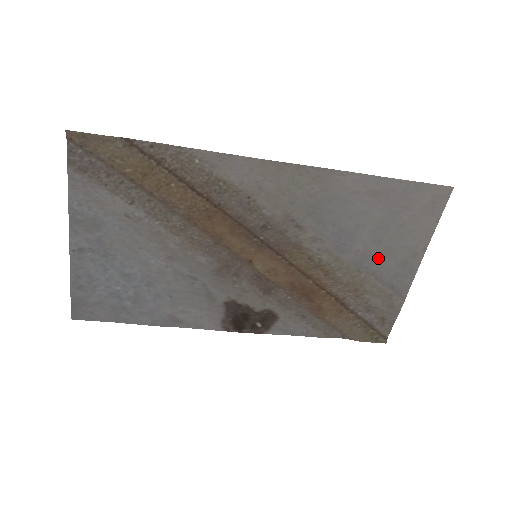
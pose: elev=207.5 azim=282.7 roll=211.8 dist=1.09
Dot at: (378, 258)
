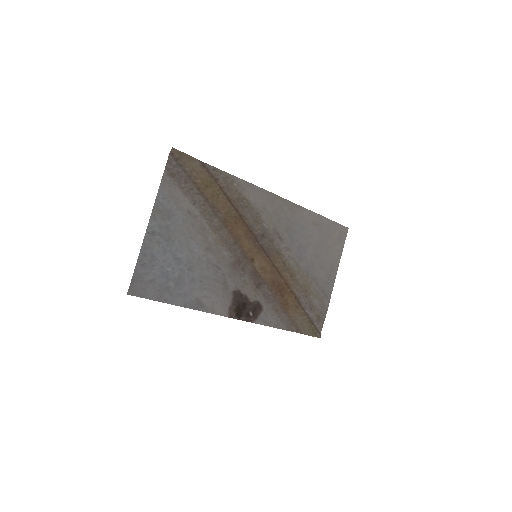
Dot at: (317, 268)
